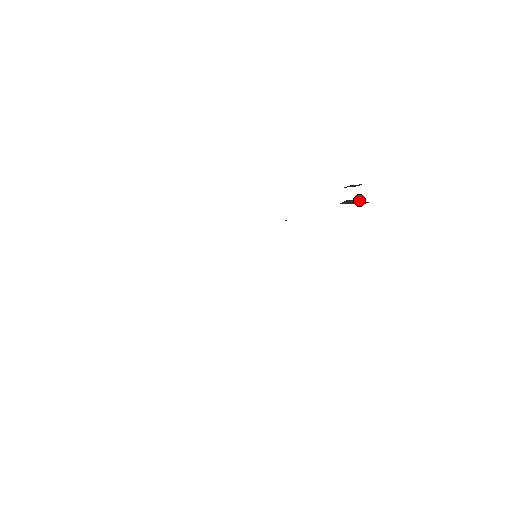
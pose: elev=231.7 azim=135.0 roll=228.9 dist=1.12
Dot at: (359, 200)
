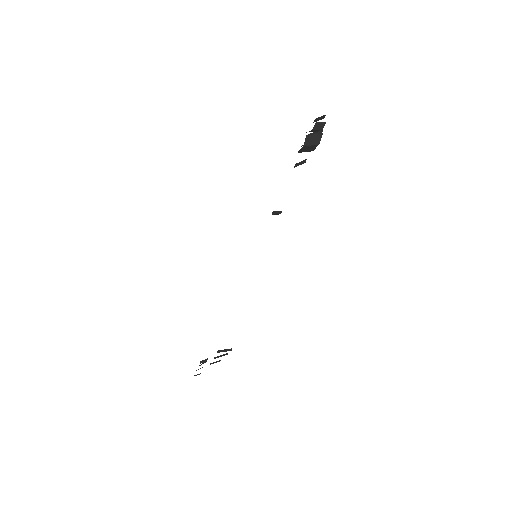
Dot at: (319, 134)
